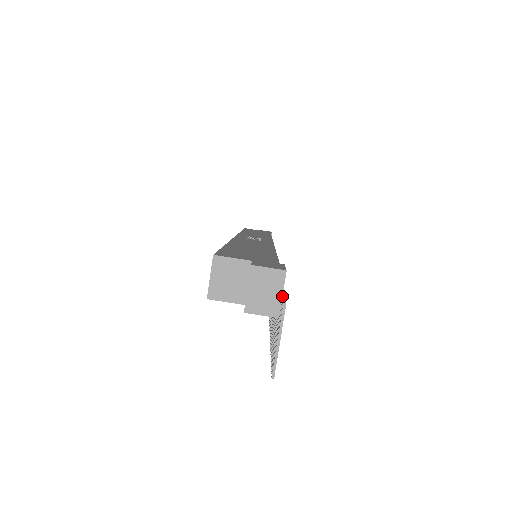
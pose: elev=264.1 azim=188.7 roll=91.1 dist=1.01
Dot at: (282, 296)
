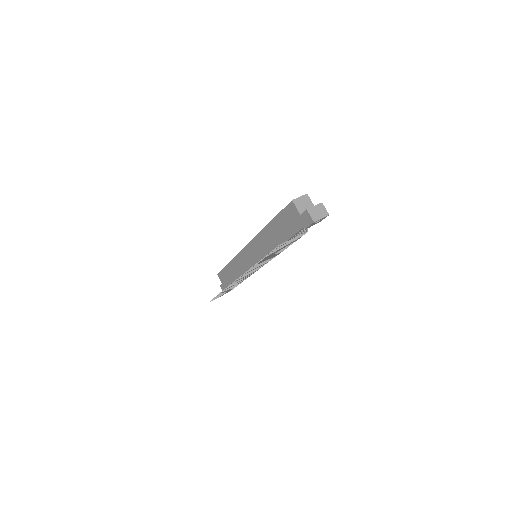
Dot at: occluded
